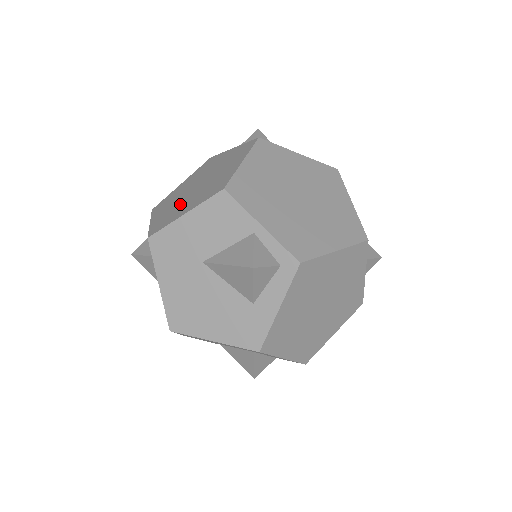
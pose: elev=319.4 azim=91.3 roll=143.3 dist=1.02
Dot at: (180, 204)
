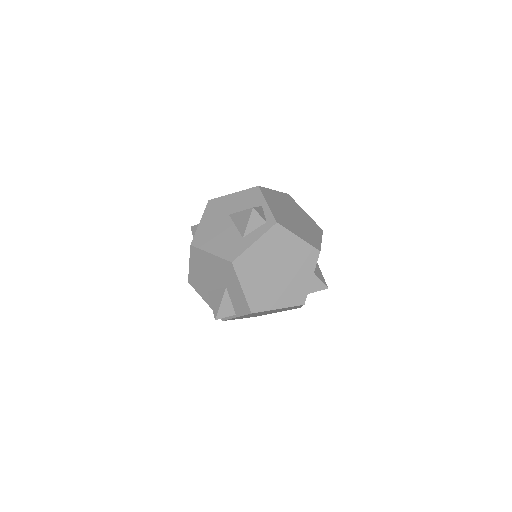
Dot at: occluded
